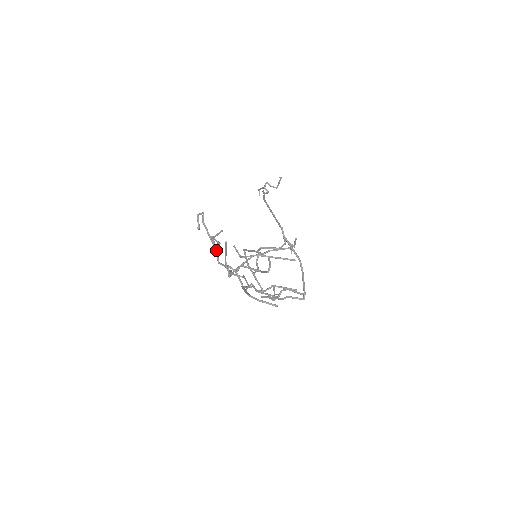
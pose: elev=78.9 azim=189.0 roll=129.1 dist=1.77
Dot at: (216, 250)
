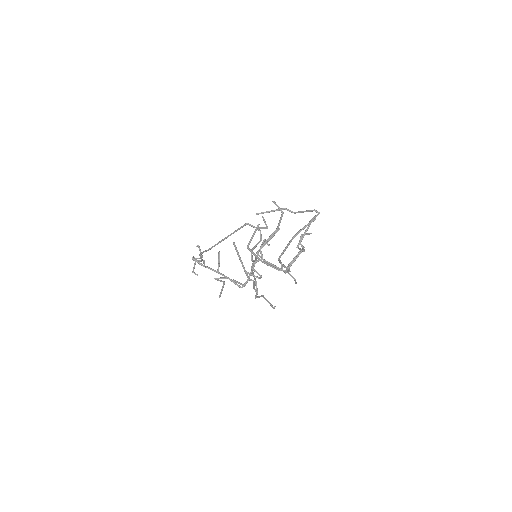
Dot at: (229, 279)
